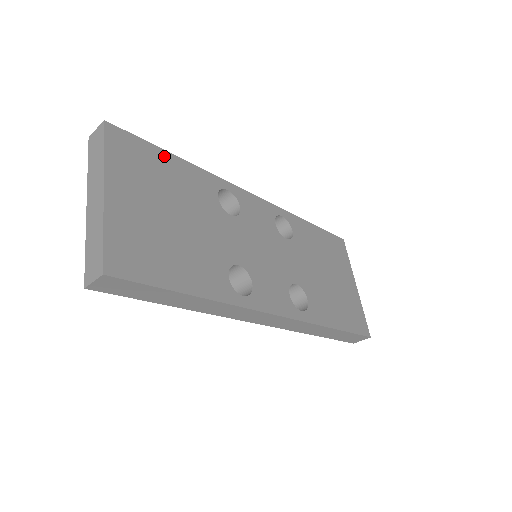
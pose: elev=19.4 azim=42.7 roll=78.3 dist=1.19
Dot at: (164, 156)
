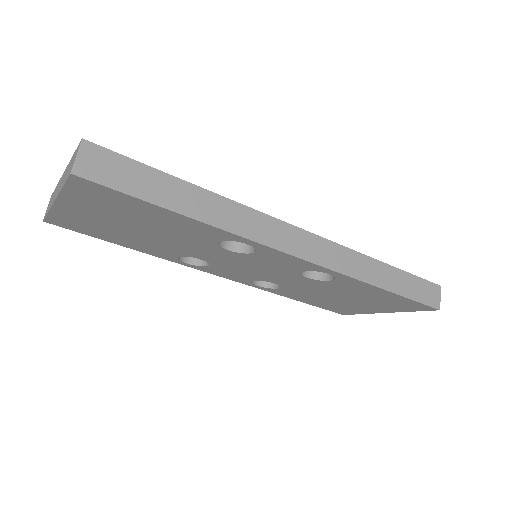
Dot at: occluded
